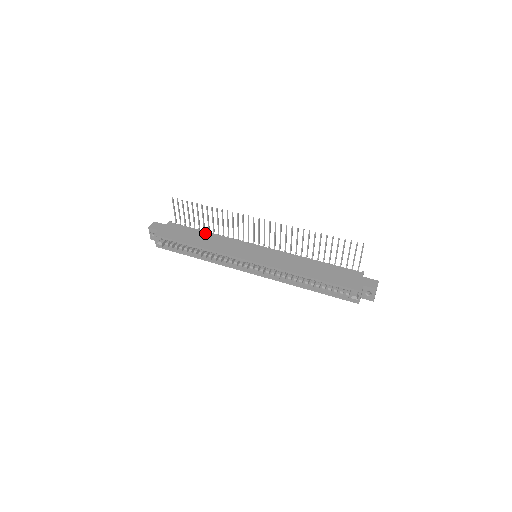
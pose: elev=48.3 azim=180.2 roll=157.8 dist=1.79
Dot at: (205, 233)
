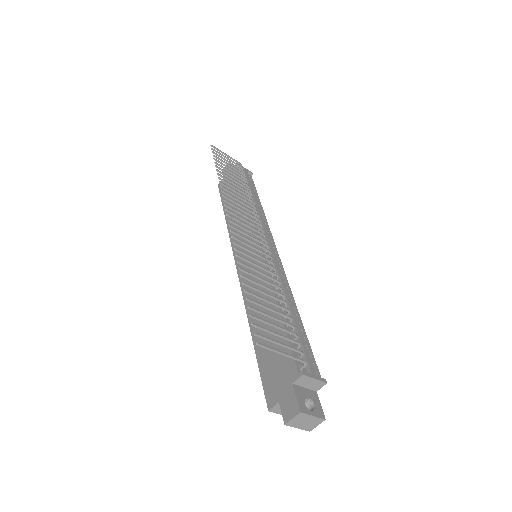
Dot at: (241, 196)
